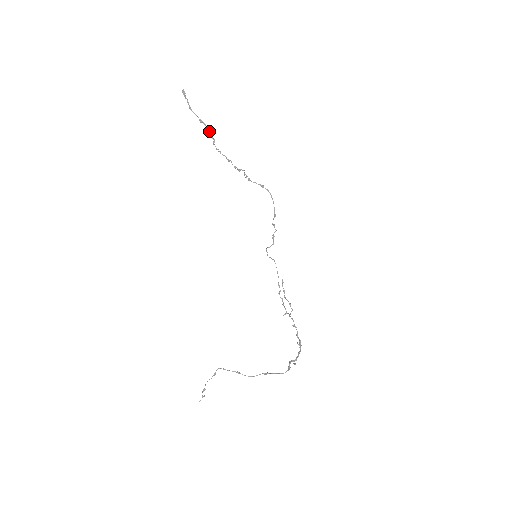
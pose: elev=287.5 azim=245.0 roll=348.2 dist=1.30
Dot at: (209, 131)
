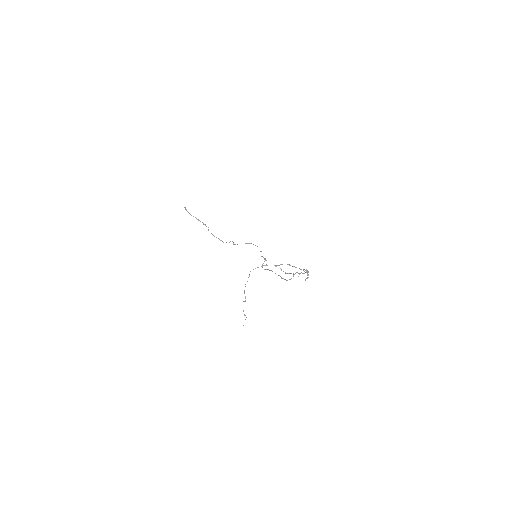
Dot at: (204, 224)
